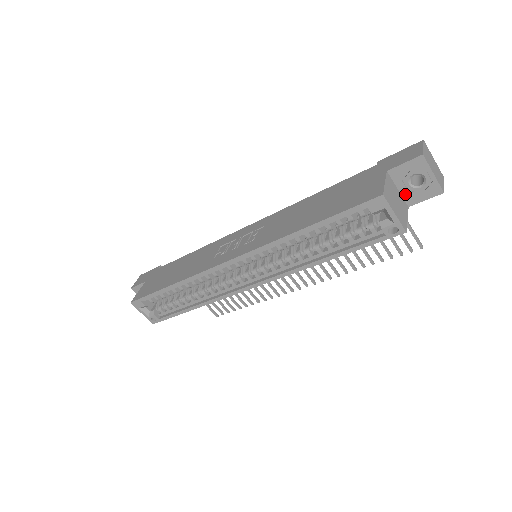
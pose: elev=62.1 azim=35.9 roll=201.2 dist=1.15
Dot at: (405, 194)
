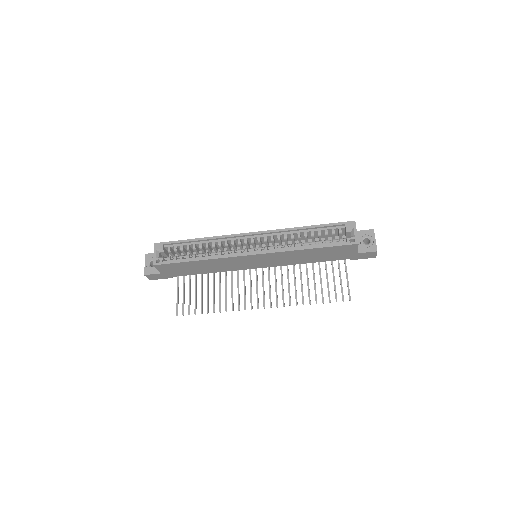
Dot at: (359, 246)
